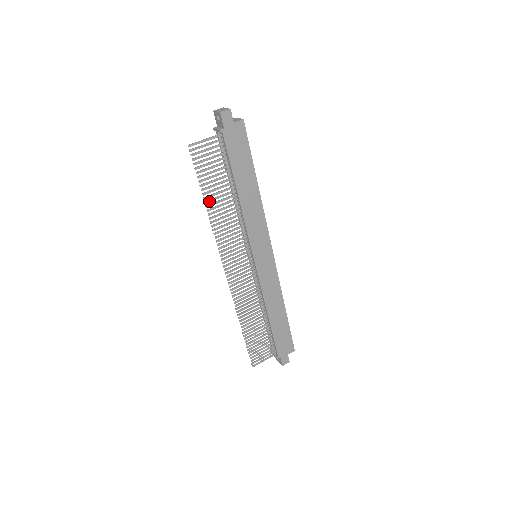
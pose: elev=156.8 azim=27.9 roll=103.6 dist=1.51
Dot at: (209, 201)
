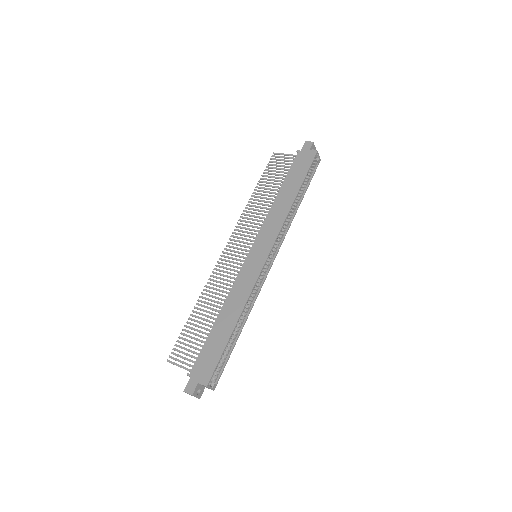
Dot at: (258, 190)
